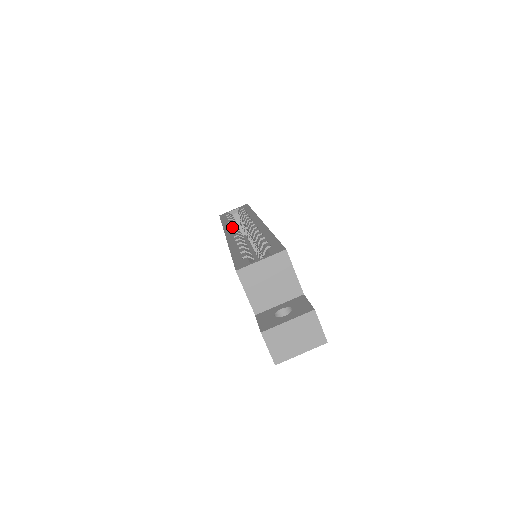
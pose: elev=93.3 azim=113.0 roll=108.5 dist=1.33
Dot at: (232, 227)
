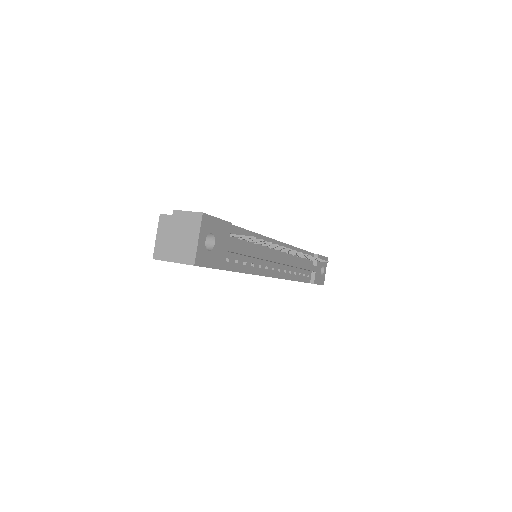
Dot at: occluded
